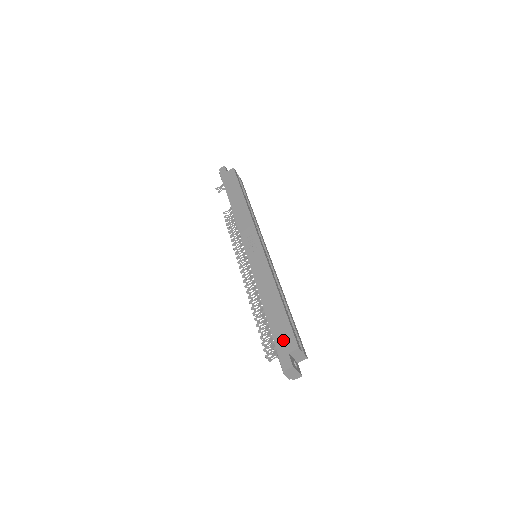
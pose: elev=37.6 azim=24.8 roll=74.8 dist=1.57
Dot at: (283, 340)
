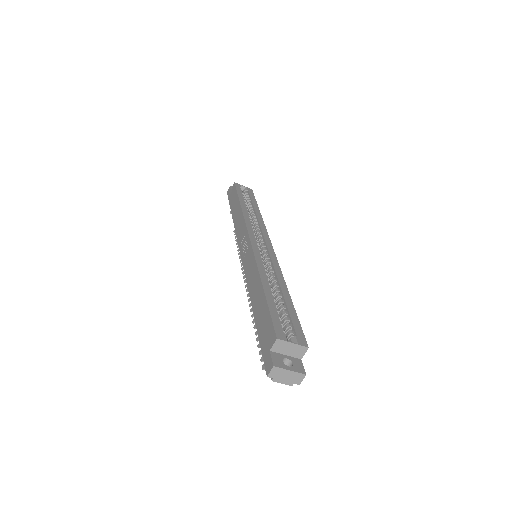
Dot at: (265, 337)
